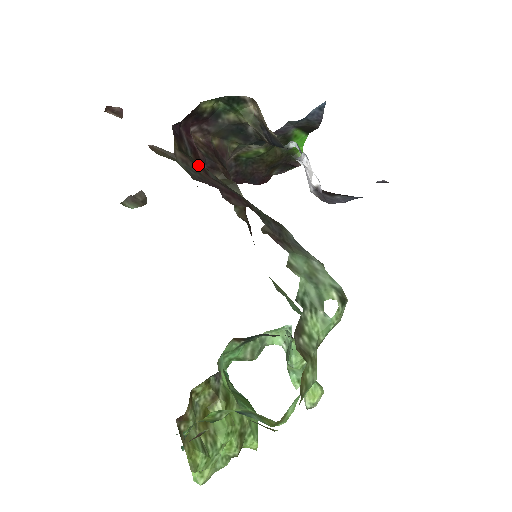
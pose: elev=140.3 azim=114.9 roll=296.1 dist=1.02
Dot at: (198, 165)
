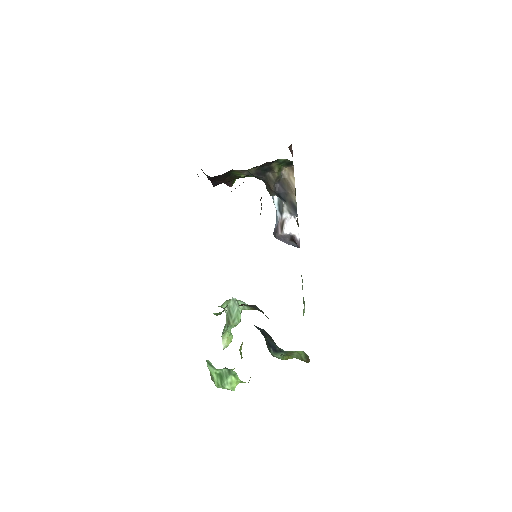
Dot at: occluded
